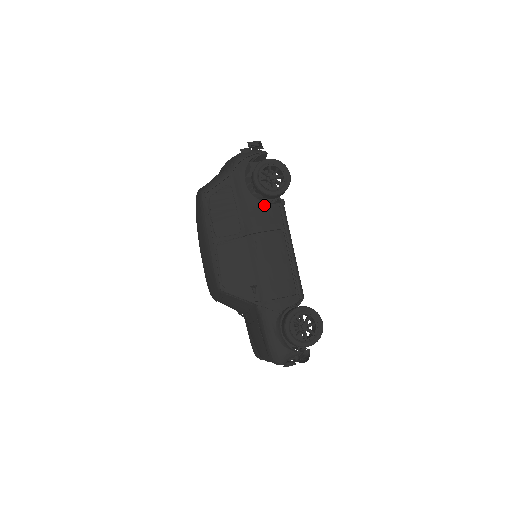
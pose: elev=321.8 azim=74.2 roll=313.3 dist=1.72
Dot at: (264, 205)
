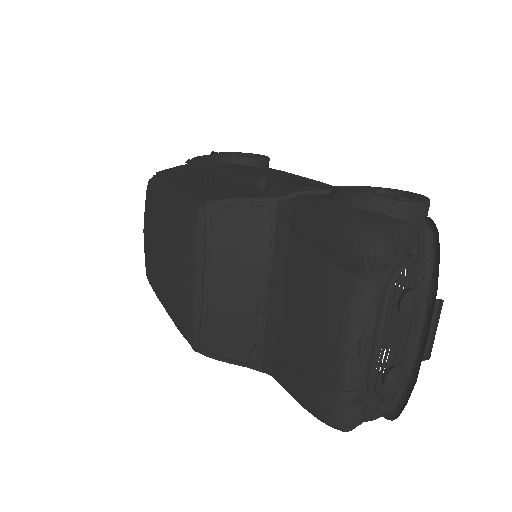
Dot at: (243, 165)
